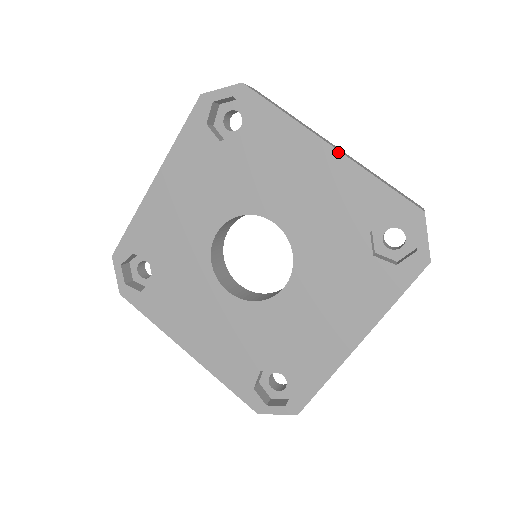
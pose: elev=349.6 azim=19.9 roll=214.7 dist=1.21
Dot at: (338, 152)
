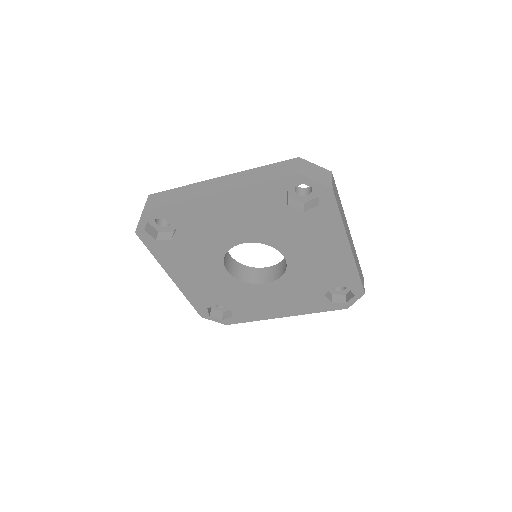
Dot at: (351, 253)
